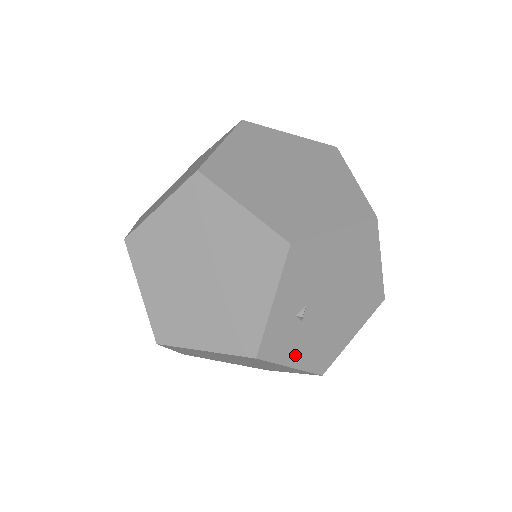
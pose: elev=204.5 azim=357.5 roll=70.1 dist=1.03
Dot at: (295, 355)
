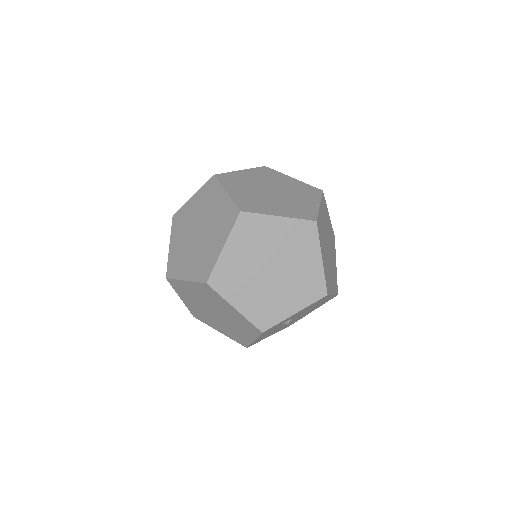
Dot at: (262, 336)
